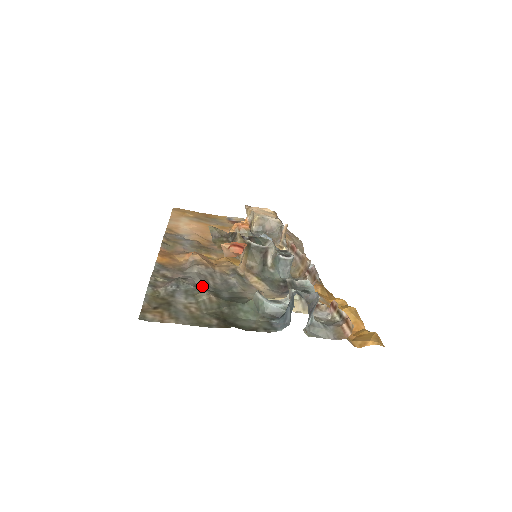
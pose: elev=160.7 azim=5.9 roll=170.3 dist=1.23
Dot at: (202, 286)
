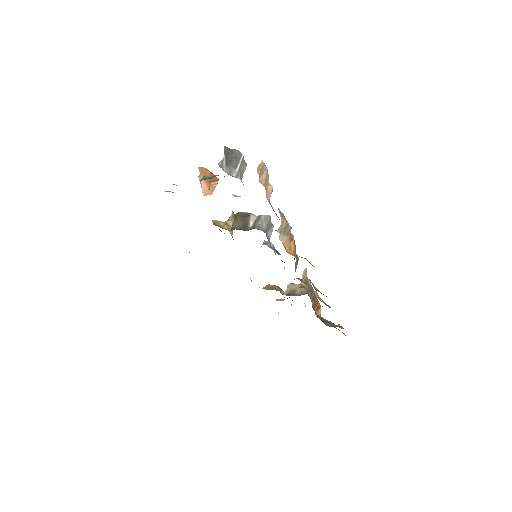
Dot at: occluded
